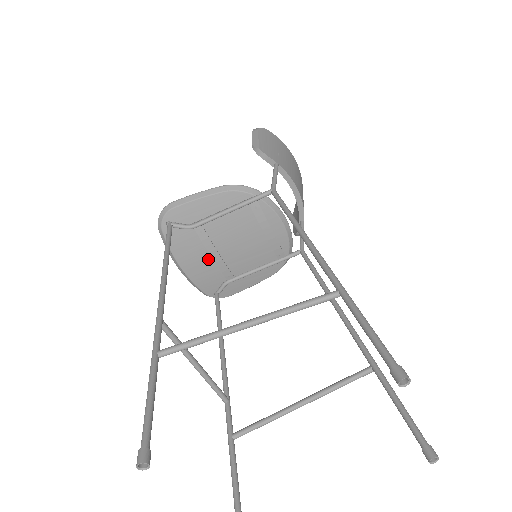
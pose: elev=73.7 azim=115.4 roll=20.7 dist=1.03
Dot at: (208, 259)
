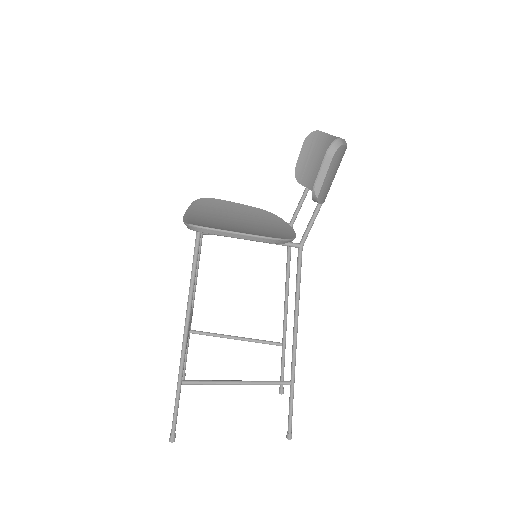
Dot at: occluded
